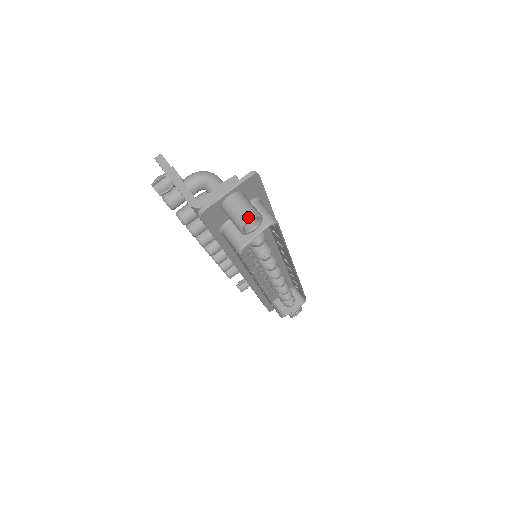
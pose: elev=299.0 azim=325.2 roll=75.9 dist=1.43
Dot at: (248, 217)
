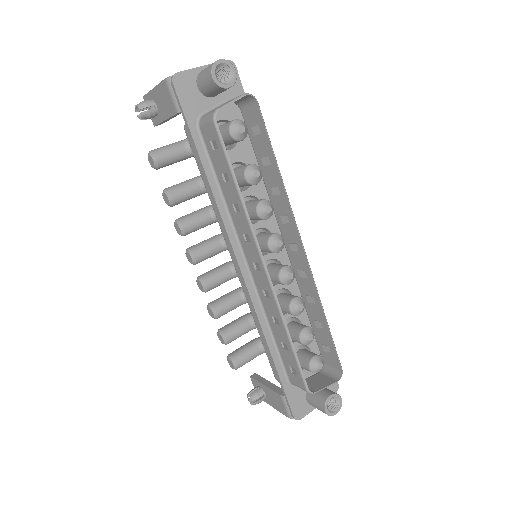
Dot at: (219, 60)
